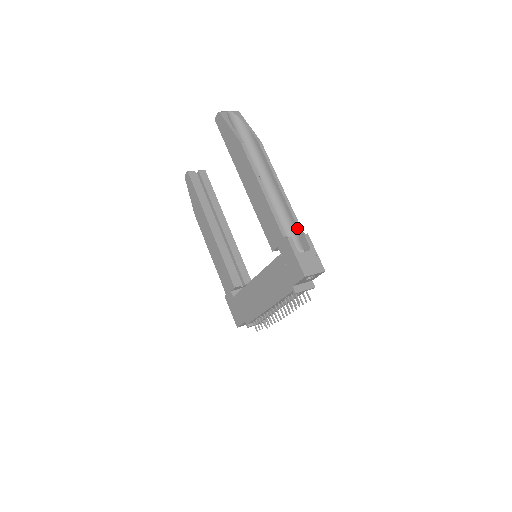
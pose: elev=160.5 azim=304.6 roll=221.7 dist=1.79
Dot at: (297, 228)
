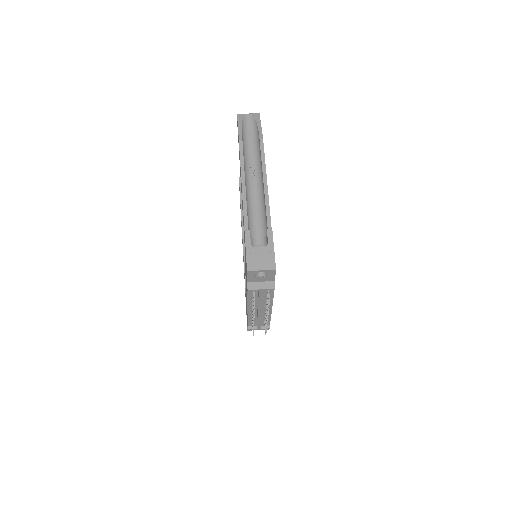
Dot at: (267, 224)
